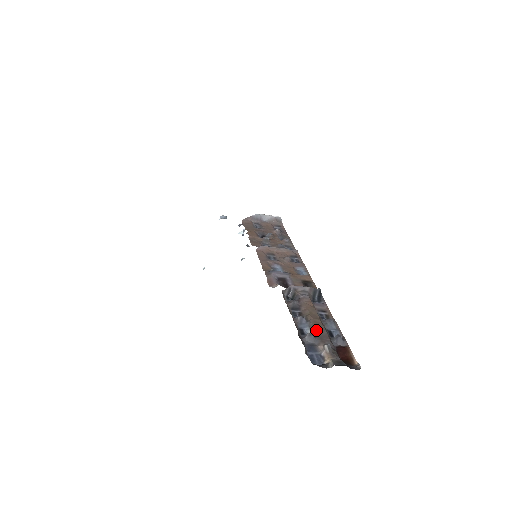
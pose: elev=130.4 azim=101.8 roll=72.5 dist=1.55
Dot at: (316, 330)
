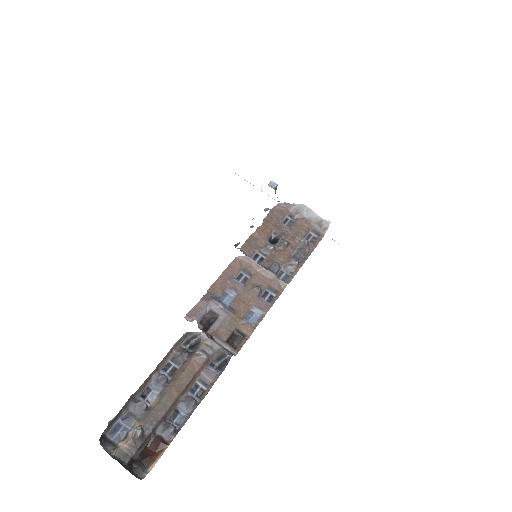
Dot at: (157, 403)
